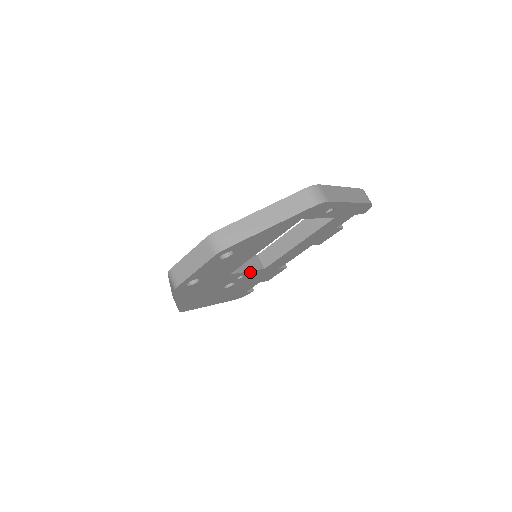
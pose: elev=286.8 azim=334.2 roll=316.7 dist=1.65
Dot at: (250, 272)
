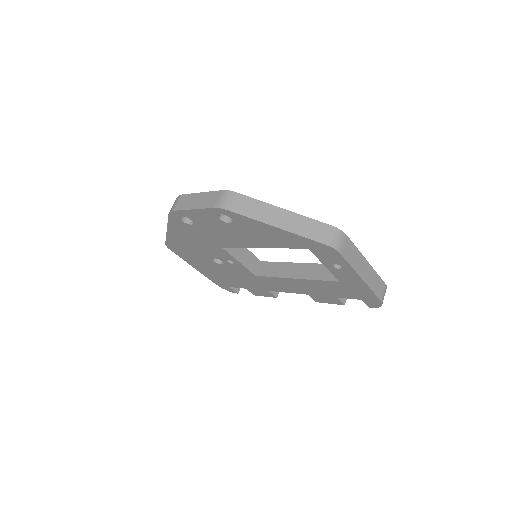
Dot at: (241, 265)
